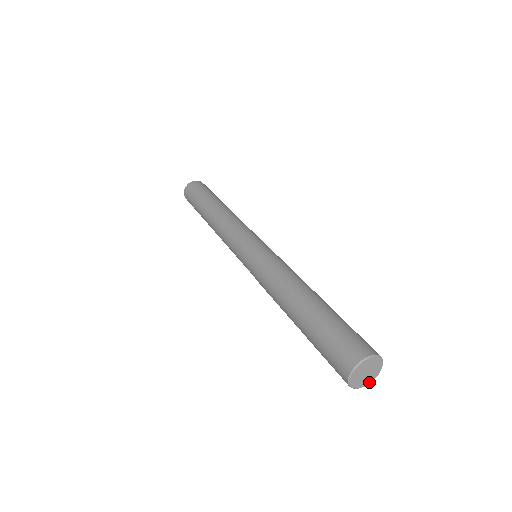
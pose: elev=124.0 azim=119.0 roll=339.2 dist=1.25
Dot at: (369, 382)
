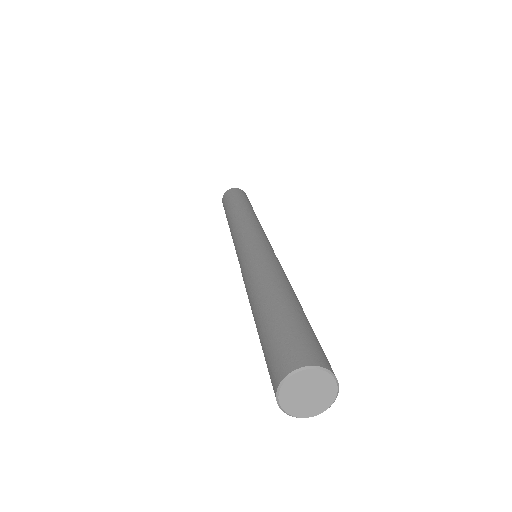
Dot at: (331, 400)
